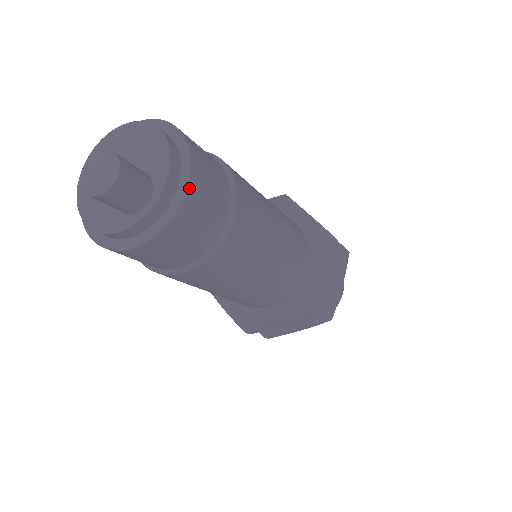
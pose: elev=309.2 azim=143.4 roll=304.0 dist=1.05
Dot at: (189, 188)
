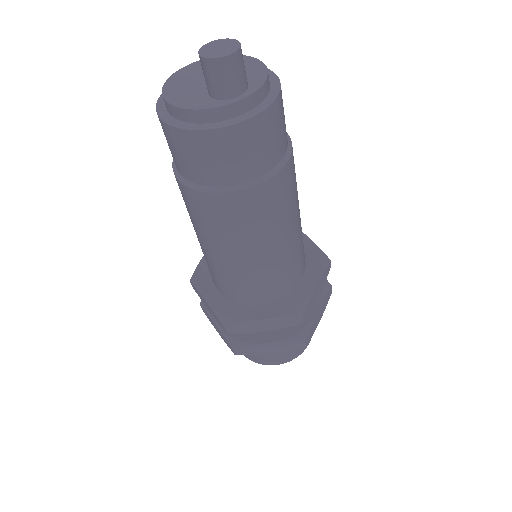
Dot at: (276, 101)
